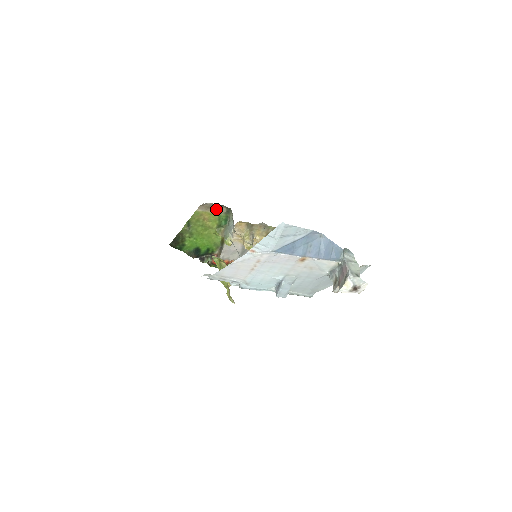
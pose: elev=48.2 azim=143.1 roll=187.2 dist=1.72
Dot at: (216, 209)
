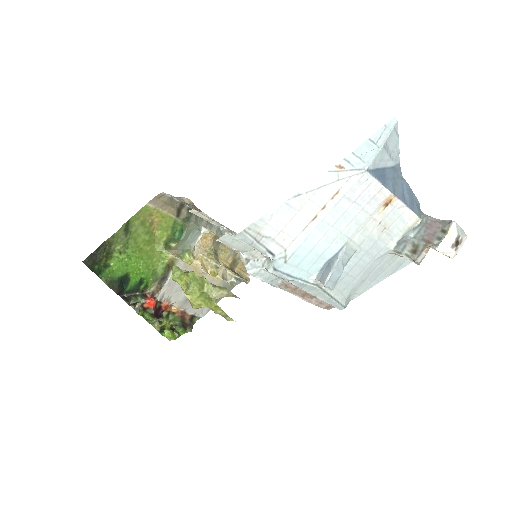
Dot at: (174, 209)
